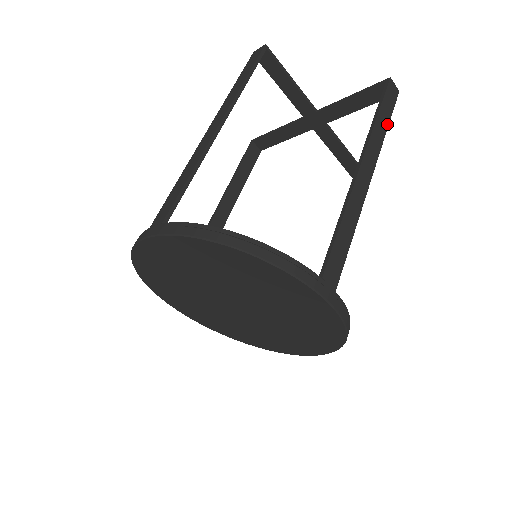
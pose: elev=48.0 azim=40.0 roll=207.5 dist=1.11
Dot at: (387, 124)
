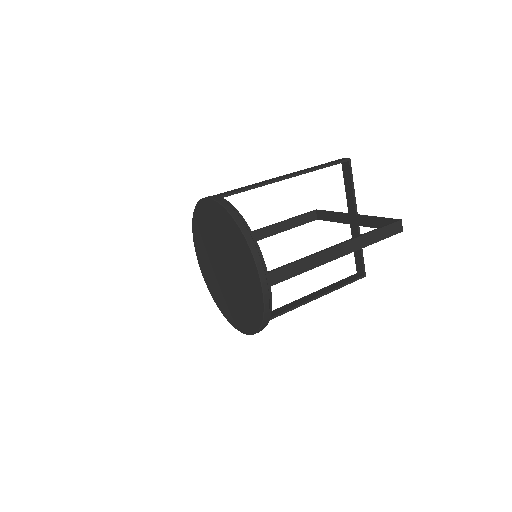
Dot at: (378, 240)
